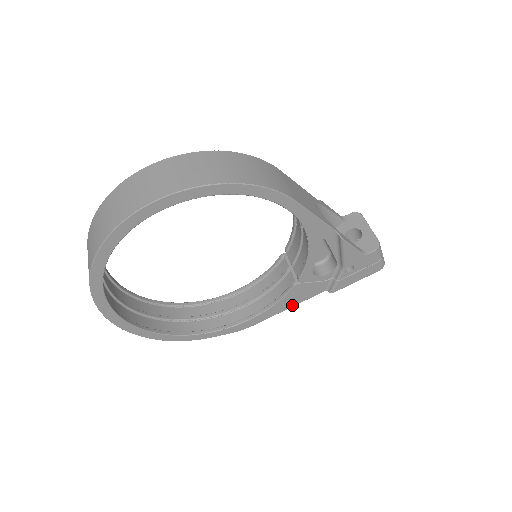
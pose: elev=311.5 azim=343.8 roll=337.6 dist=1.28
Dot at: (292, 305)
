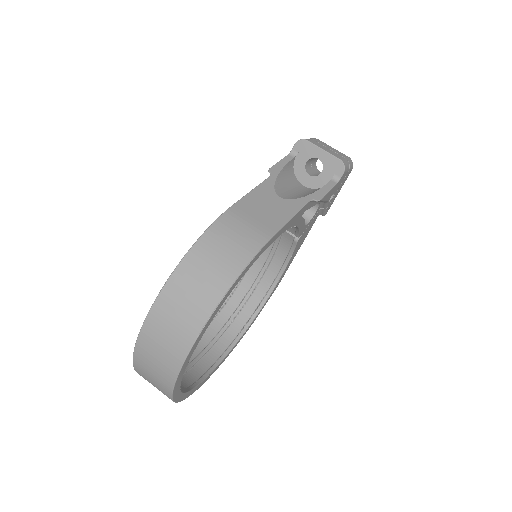
Dot at: occluded
